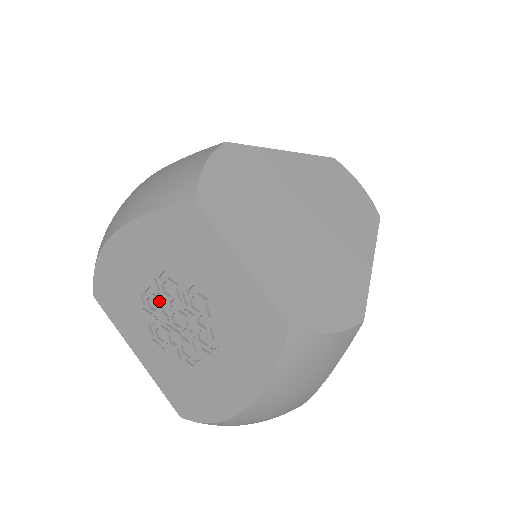
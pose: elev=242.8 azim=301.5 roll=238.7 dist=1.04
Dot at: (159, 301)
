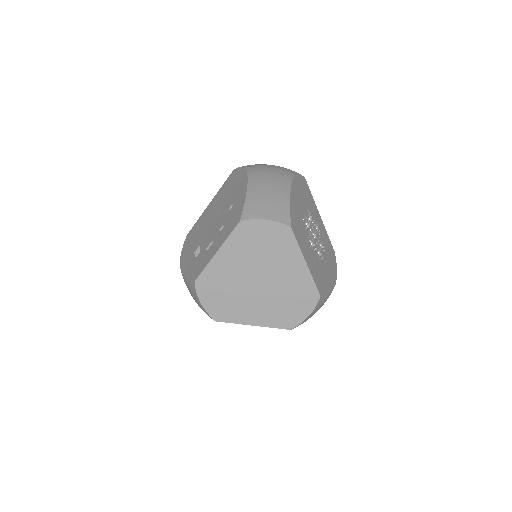
Dot at: occluded
